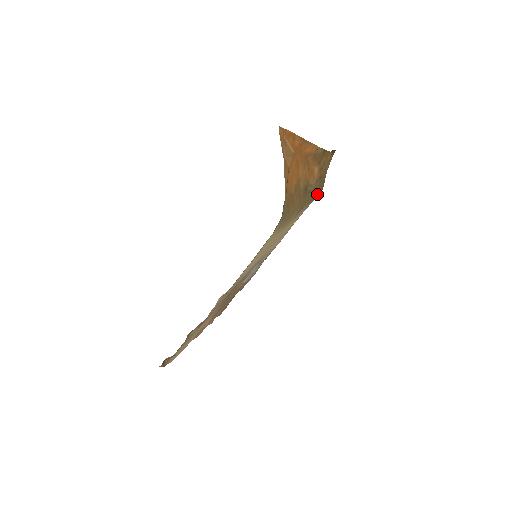
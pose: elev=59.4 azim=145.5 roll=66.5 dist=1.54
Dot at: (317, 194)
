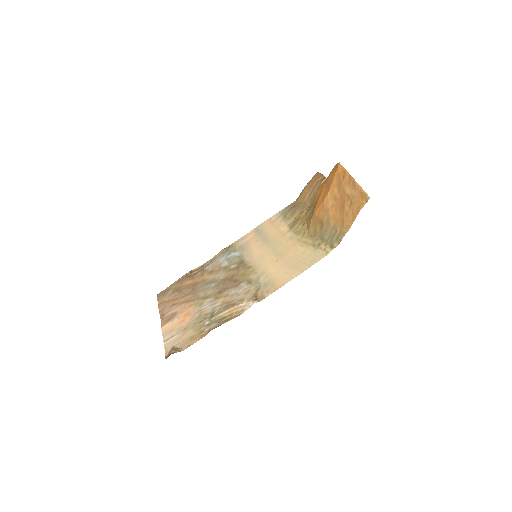
Dot at: (294, 204)
